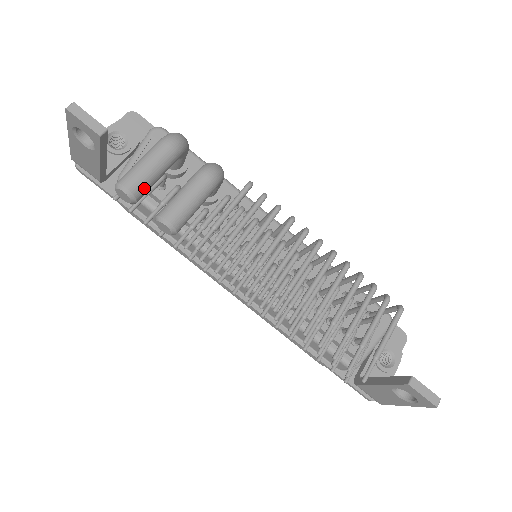
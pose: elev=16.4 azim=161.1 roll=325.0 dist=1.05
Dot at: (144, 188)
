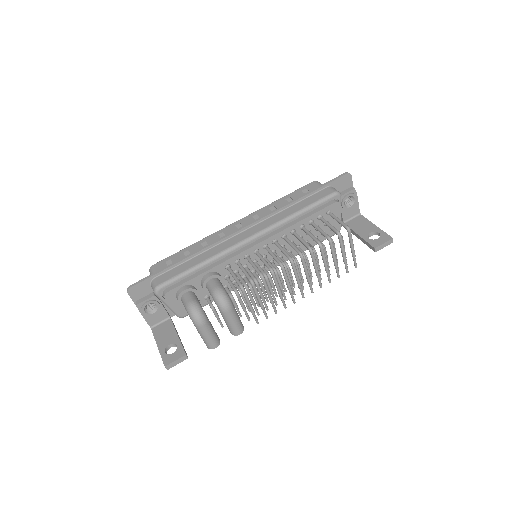
Dot at: (217, 339)
